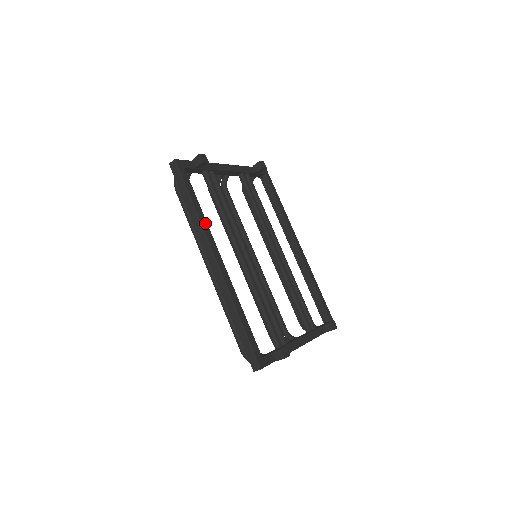
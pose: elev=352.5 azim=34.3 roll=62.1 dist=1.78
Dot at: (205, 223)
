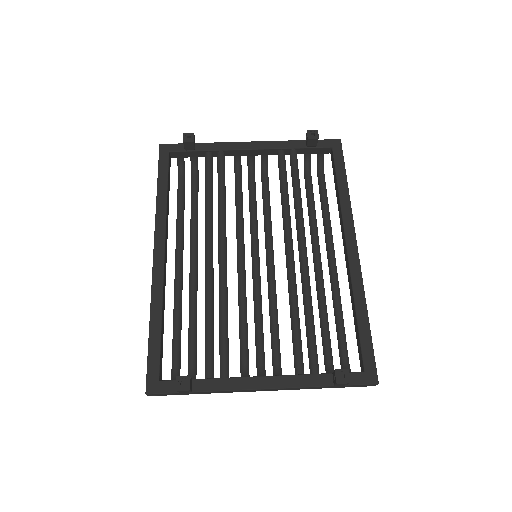
Dot at: (163, 211)
